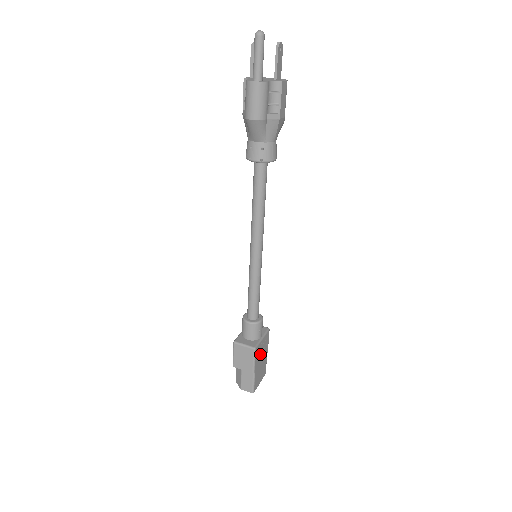
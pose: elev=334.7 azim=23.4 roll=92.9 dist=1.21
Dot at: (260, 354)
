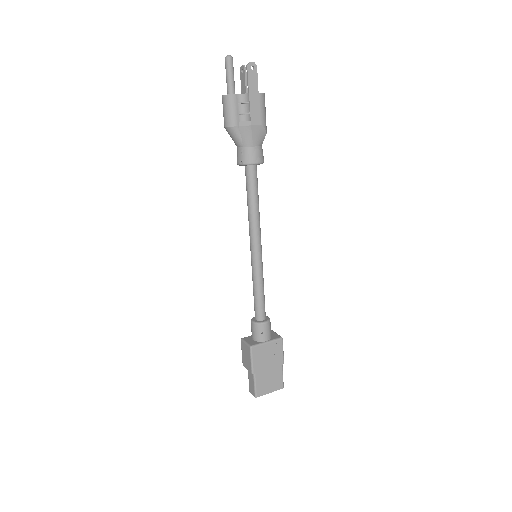
Dot at: (264, 358)
